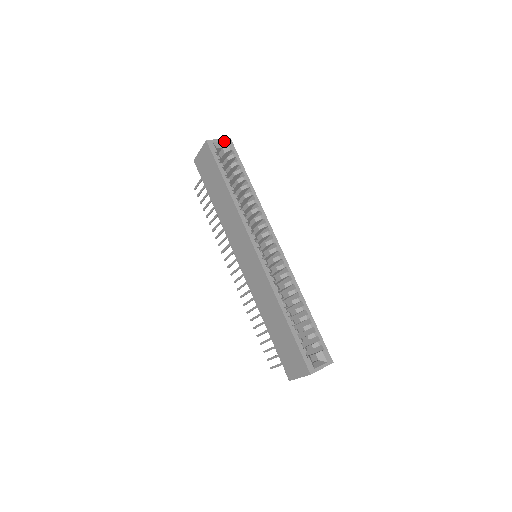
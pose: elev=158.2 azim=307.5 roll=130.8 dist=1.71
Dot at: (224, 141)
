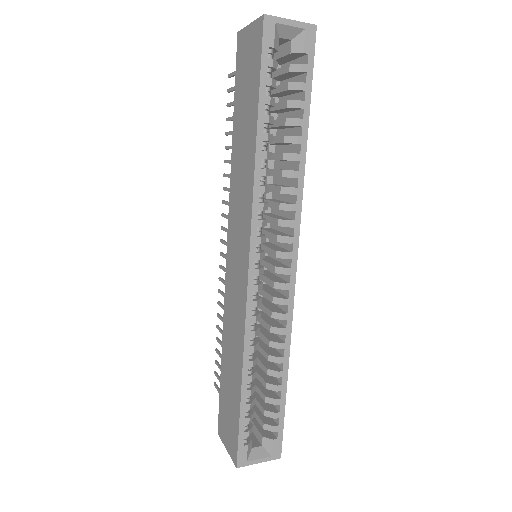
Dot at: (300, 28)
